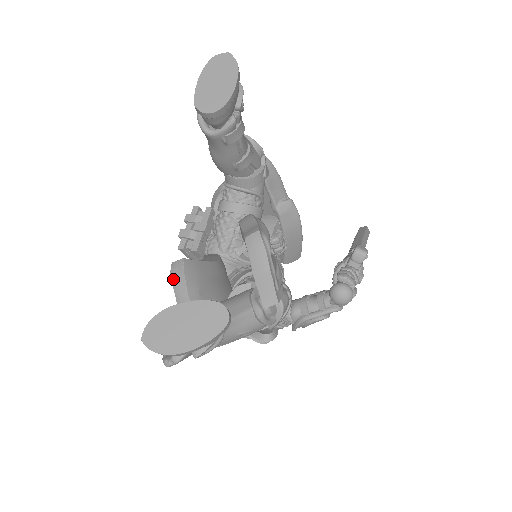
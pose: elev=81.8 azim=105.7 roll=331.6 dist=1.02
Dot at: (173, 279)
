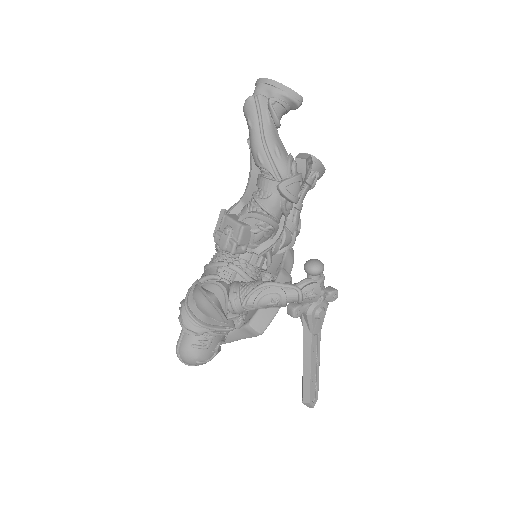
Dot at: occluded
